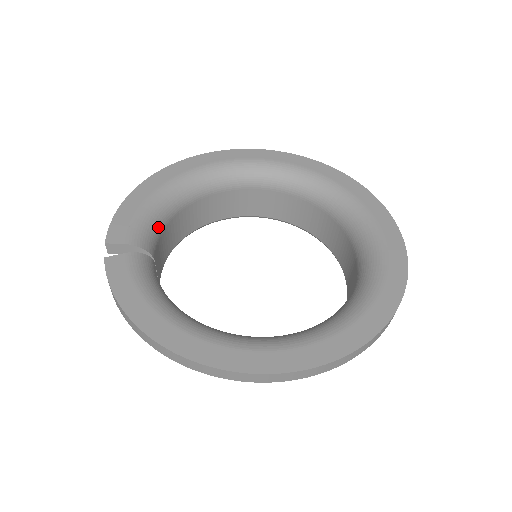
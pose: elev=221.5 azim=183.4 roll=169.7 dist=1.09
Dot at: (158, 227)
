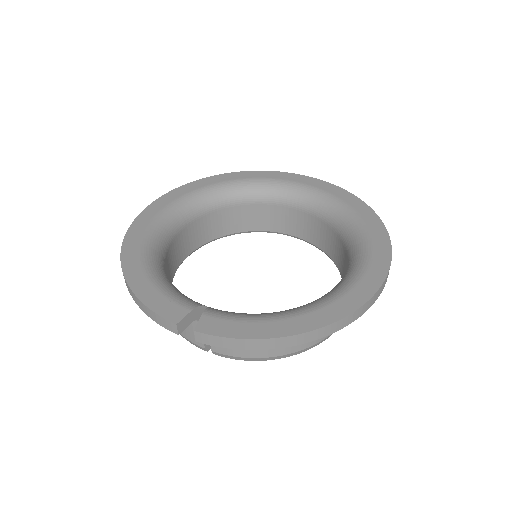
Dot at: (179, 291)
